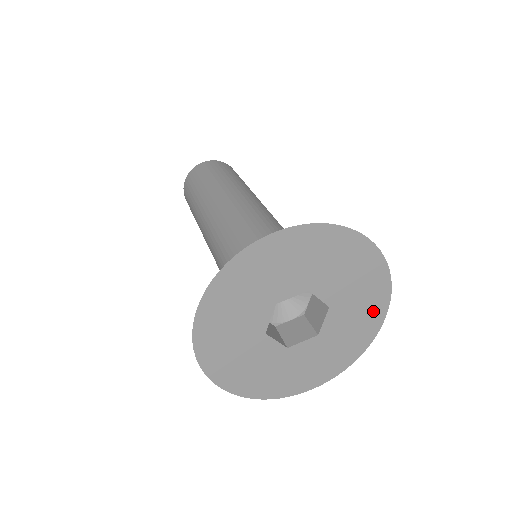
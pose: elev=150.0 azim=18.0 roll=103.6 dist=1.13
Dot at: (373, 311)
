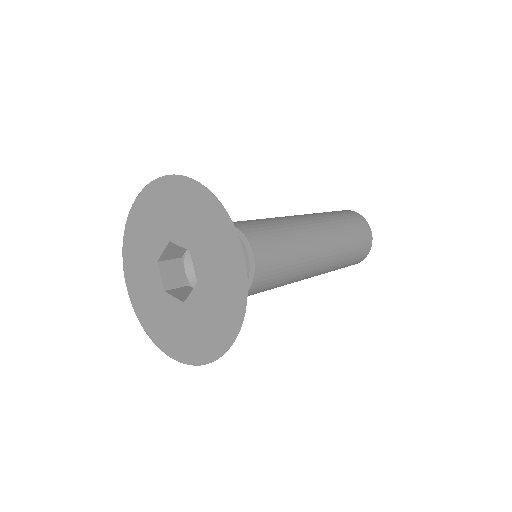
Dot at: (226, 241)
